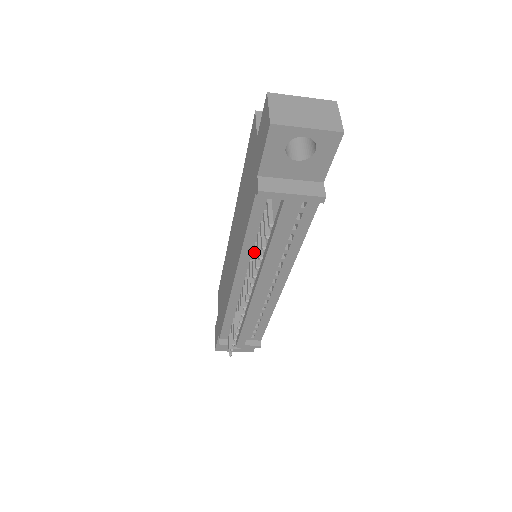
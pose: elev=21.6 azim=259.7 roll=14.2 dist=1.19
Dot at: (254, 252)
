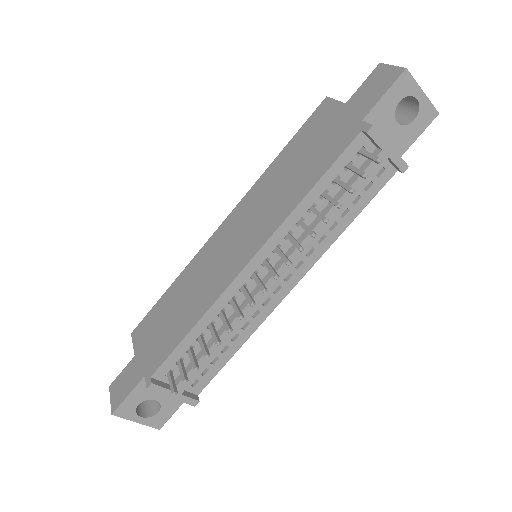
Dot at: (313, 211)
